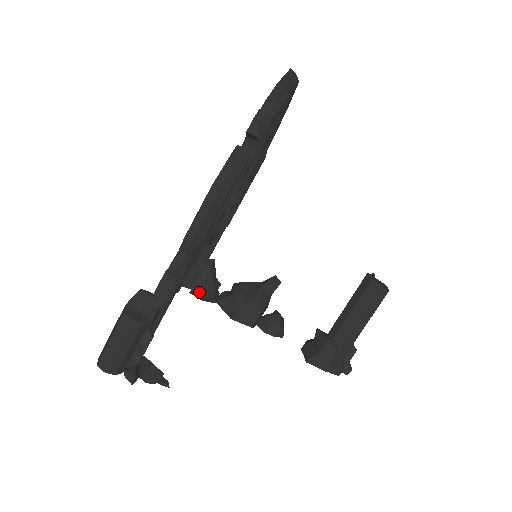
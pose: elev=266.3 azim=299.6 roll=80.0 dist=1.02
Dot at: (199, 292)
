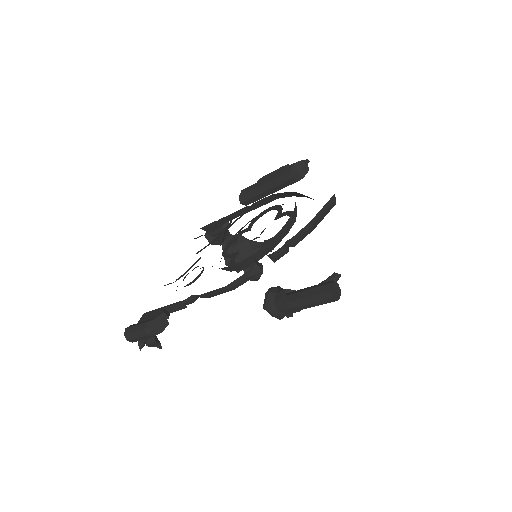
Dot at: (211, 238)
